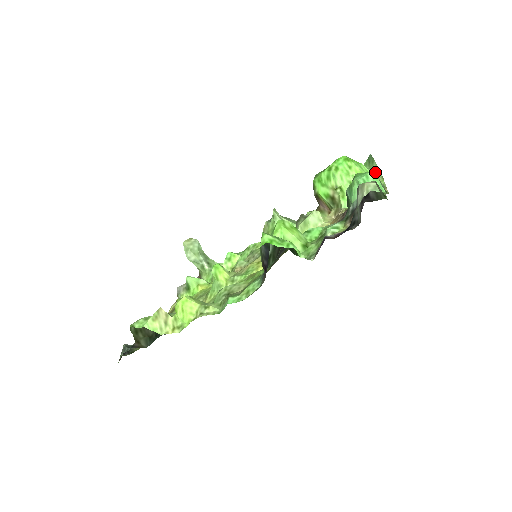
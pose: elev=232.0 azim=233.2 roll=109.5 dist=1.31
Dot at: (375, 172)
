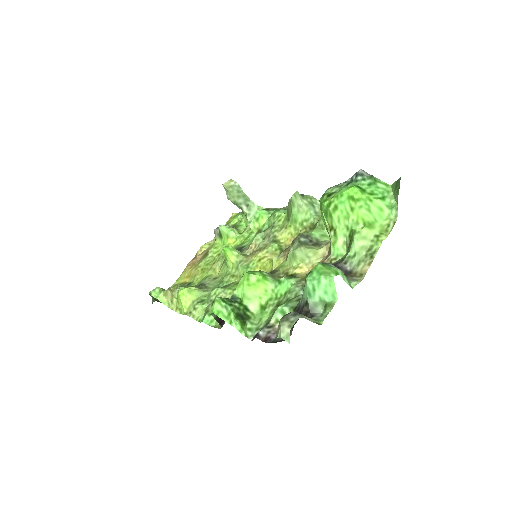
Dot at: (392, 210)
